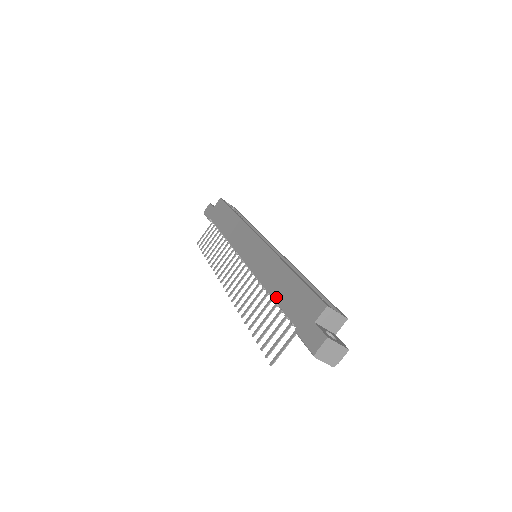
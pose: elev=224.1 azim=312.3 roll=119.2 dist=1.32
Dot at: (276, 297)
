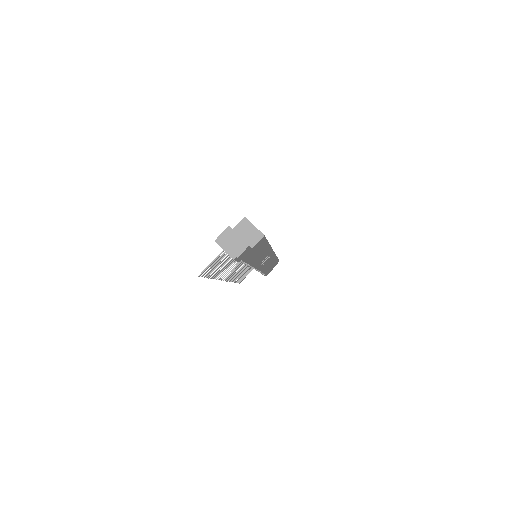
Dot at: occluded
